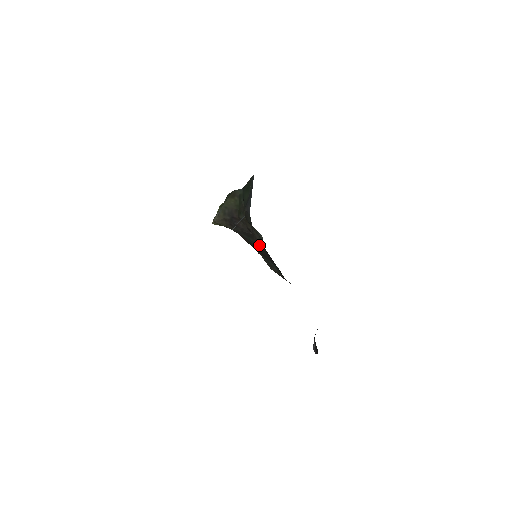
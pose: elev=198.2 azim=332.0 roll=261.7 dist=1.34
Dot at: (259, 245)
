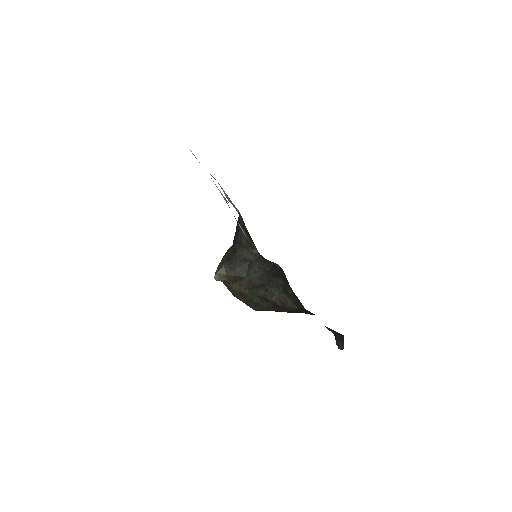
Dot at: (256, 267)
